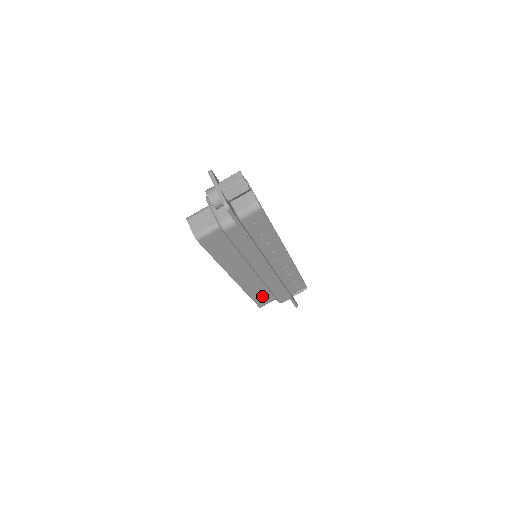
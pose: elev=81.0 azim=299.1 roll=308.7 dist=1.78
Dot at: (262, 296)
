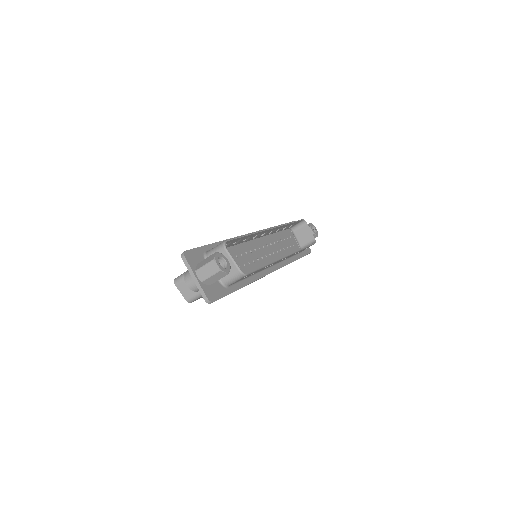
Dot at: occluded
